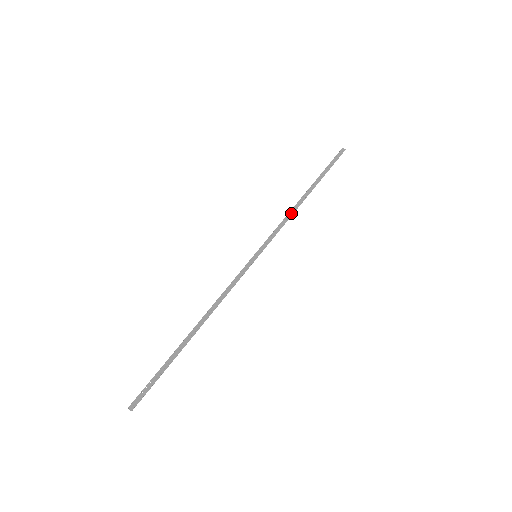
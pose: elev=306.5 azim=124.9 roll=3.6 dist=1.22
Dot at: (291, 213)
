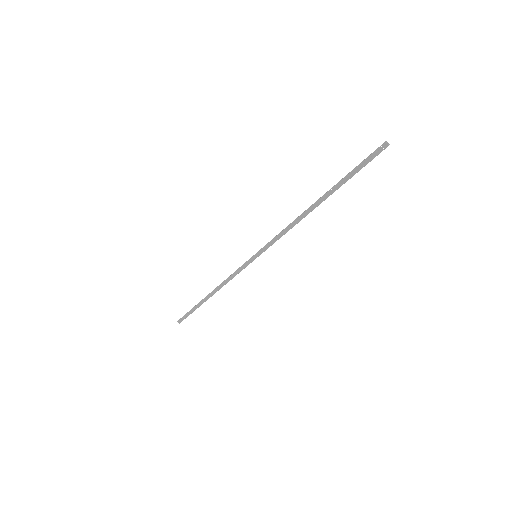
Dot at: (294, 224)
